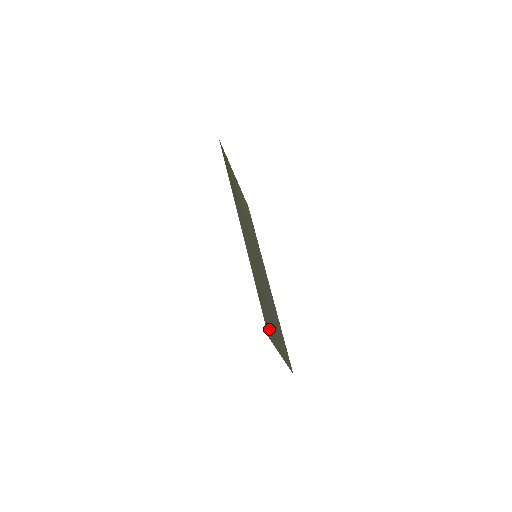
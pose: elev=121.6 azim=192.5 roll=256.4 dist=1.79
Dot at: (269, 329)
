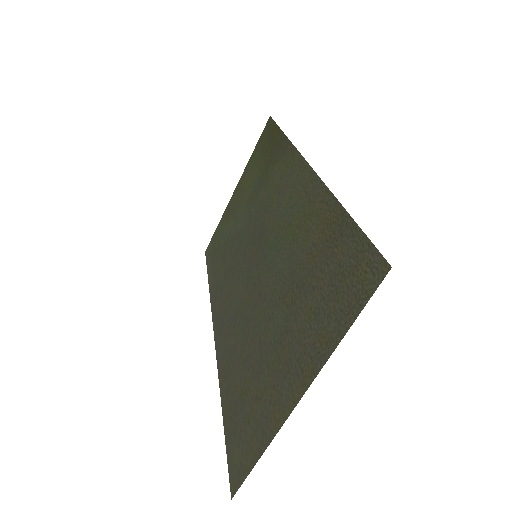
Dot at: (347, 290)
